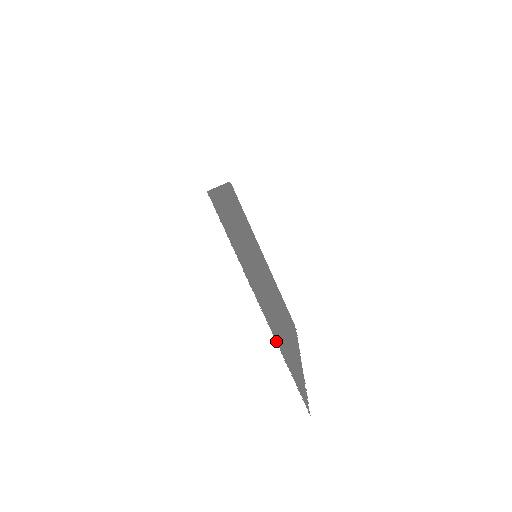
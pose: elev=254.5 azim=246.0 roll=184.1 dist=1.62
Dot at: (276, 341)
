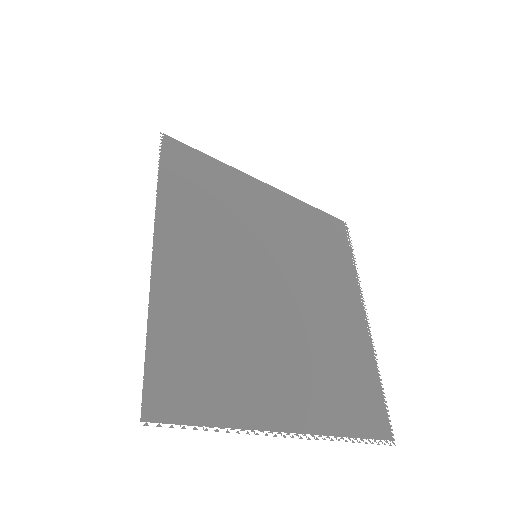
Dot at: (327, 435)
